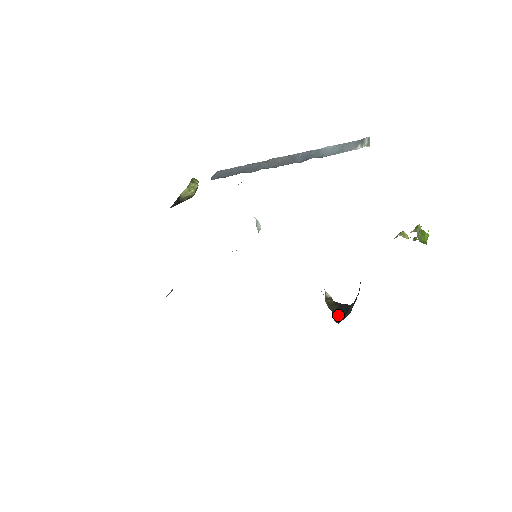
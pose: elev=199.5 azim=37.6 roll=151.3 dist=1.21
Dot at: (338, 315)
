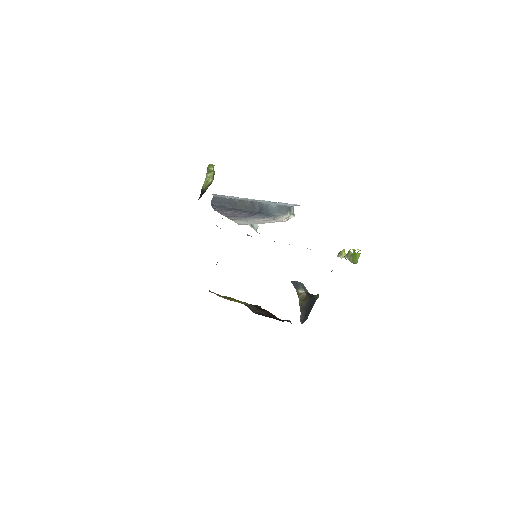
Dot at: (305, 312)
